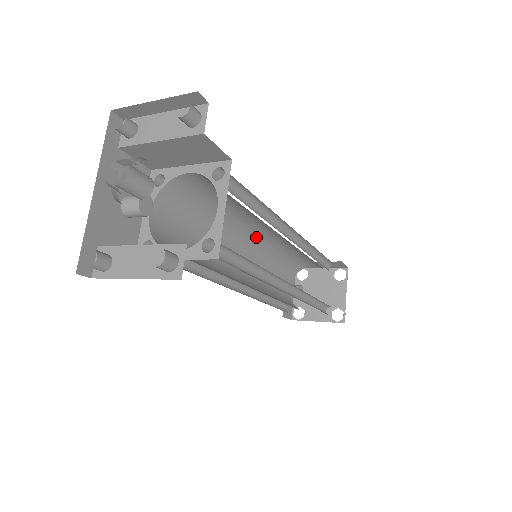
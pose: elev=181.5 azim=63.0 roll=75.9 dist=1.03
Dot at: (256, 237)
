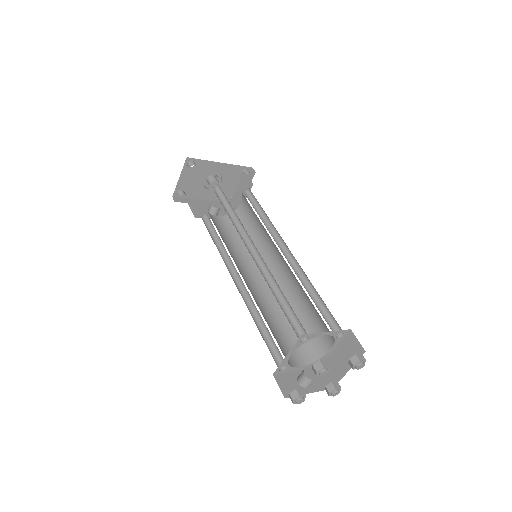
Dot at: (274, 275)
